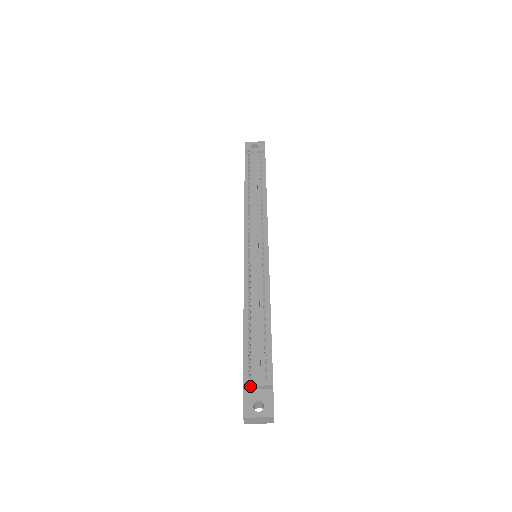
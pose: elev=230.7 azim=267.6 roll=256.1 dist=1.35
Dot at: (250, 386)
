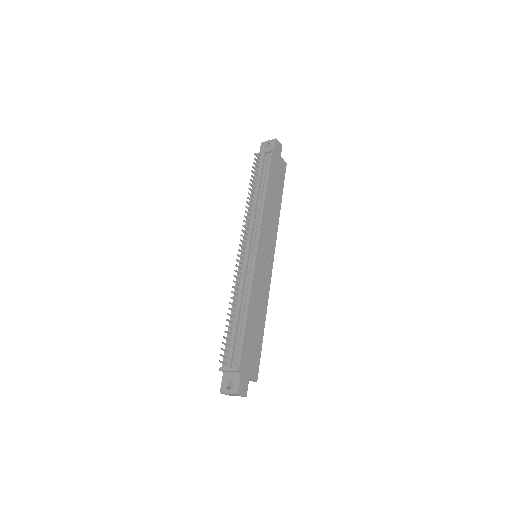
Dot at: (224, 371)
